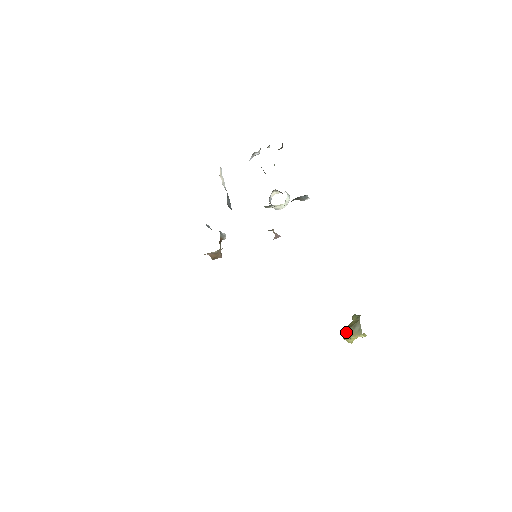
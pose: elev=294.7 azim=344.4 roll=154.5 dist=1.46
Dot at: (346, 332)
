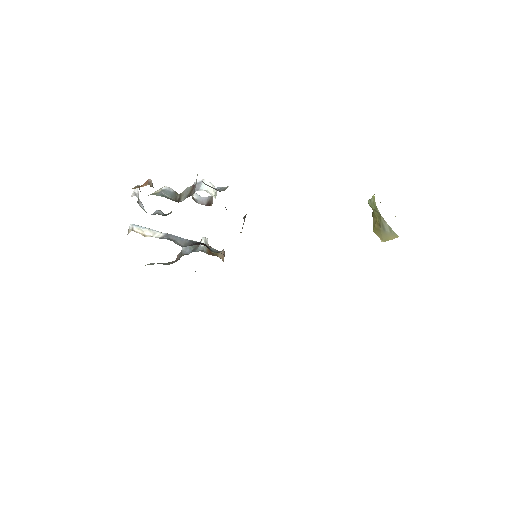
Dot at: (381, 236)
